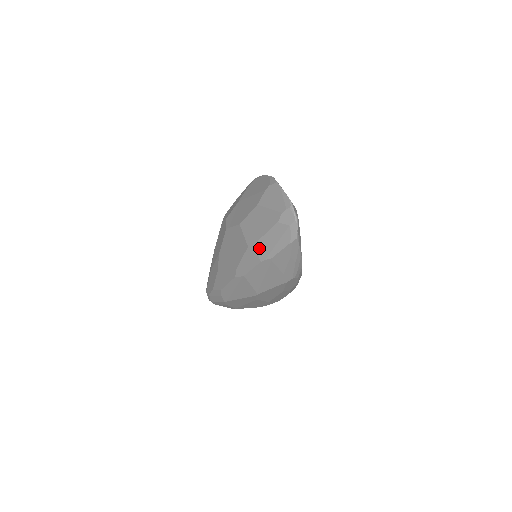
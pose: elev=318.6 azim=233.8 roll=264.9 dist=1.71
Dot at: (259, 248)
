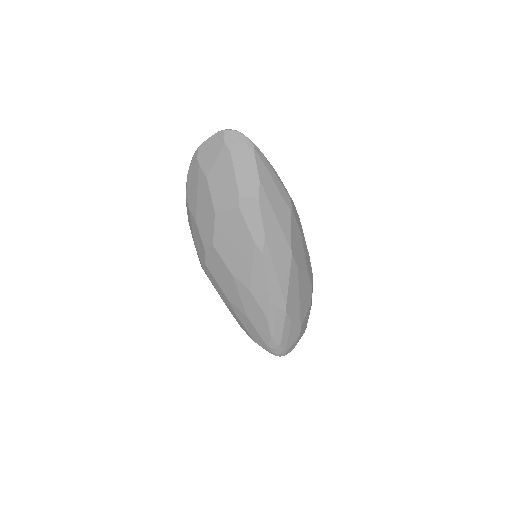
Dot at: (245, 191)
